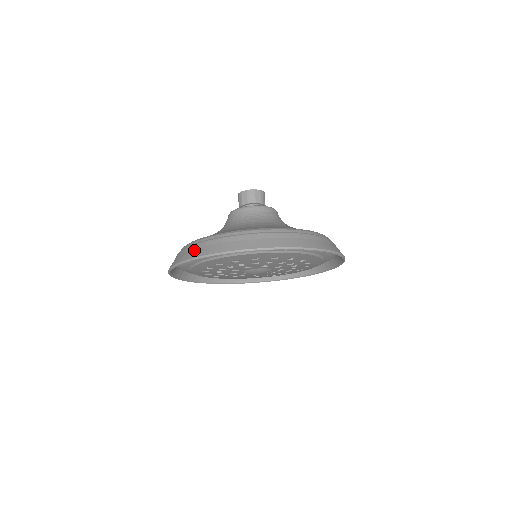
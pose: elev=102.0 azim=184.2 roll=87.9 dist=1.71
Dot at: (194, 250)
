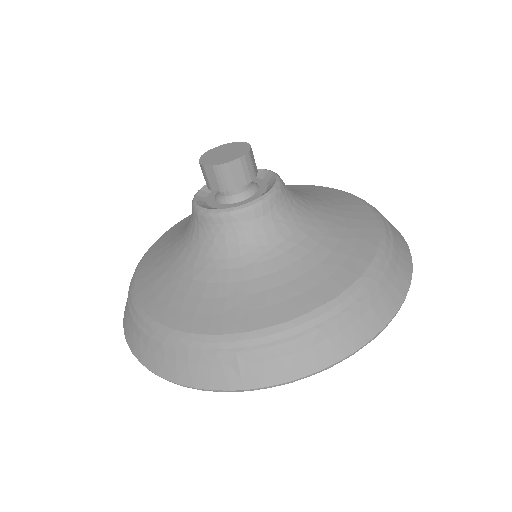
Dot at: (147, 350)
